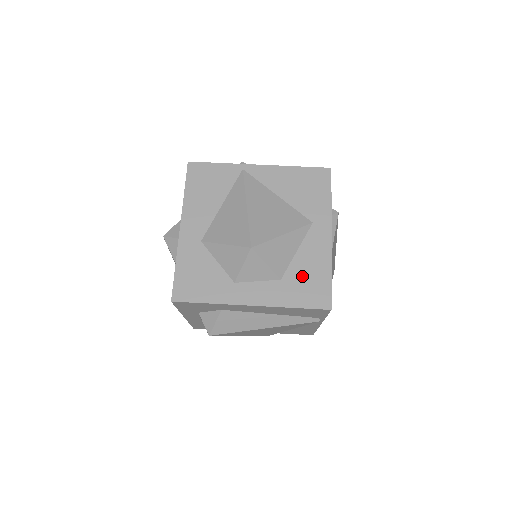
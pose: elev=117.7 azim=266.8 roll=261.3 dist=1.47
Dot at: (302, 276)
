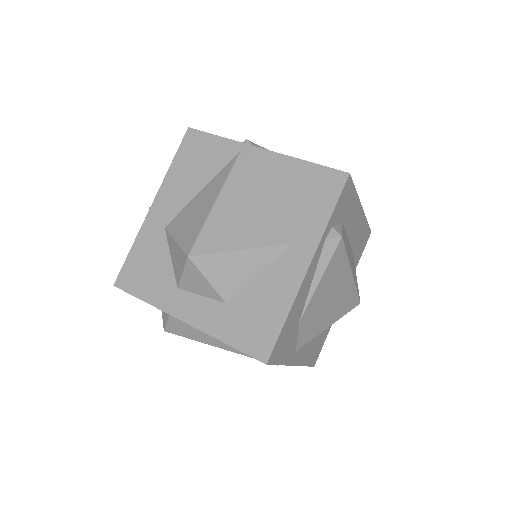
Dot at: (251, 308)
